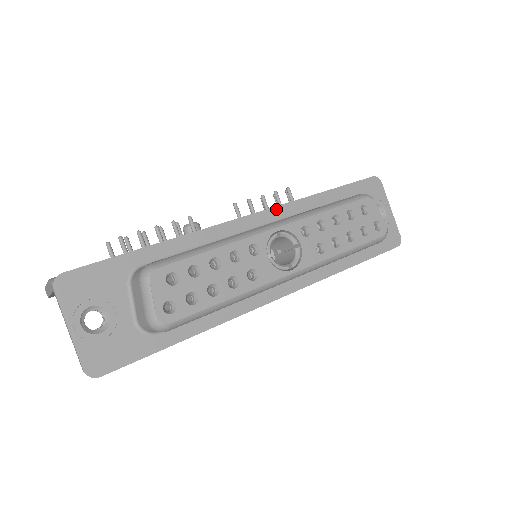
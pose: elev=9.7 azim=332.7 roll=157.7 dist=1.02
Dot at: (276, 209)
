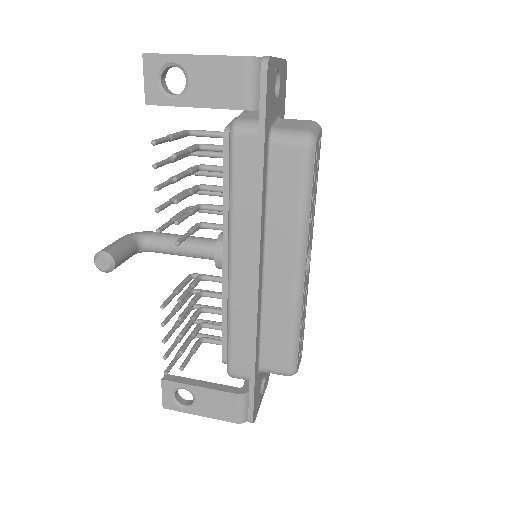
Dot at: (261, 239)
